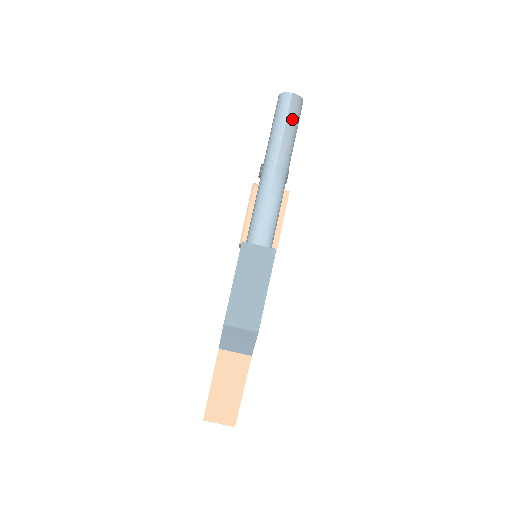
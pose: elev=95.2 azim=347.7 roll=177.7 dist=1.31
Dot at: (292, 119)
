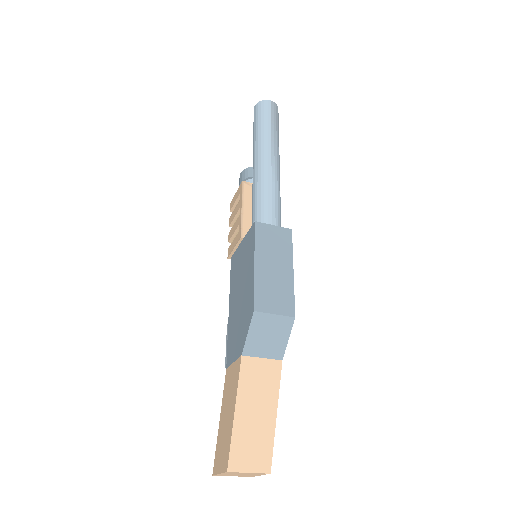
Dot at: (275, 121)
